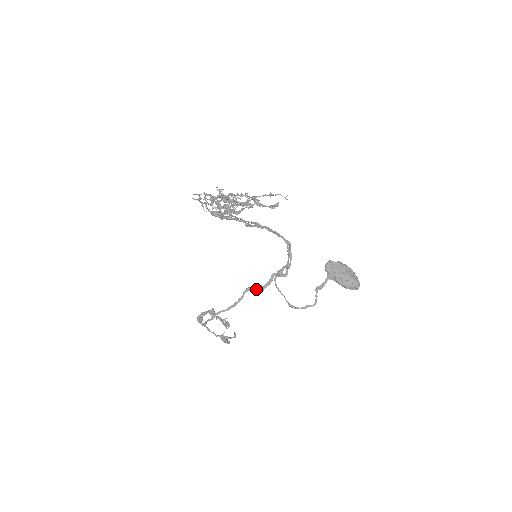
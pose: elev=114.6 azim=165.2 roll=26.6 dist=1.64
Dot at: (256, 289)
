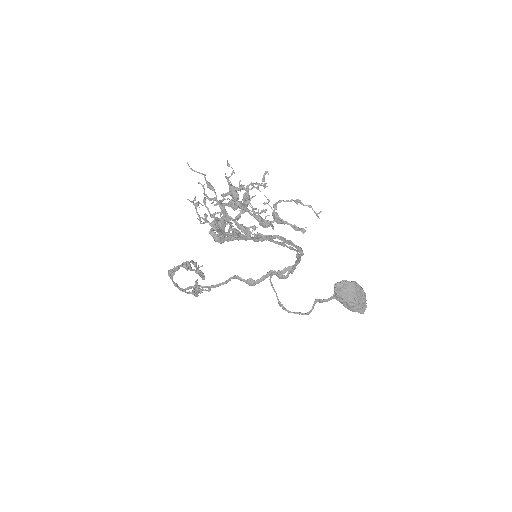
Dot at: (246, 282)
